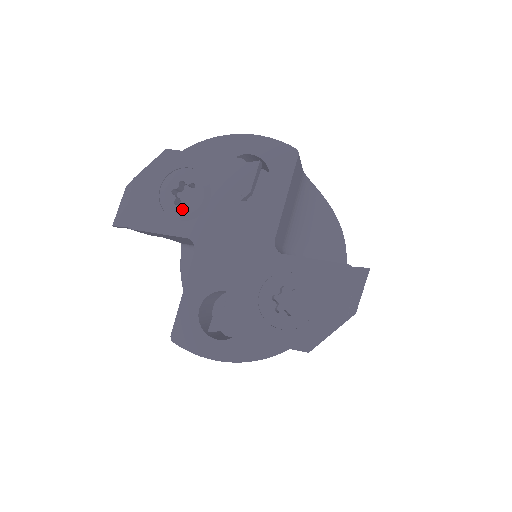
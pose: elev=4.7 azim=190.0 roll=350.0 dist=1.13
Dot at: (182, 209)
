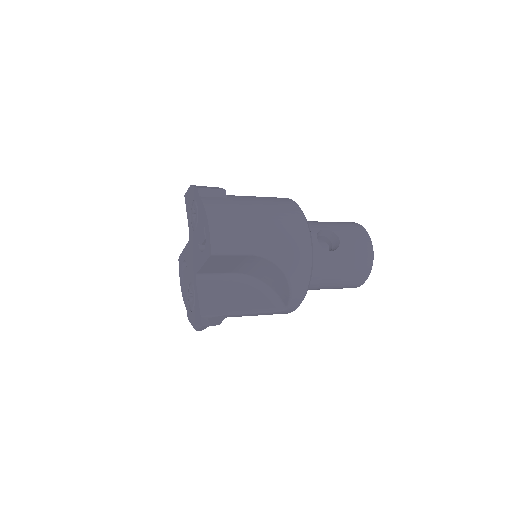
Dot at: (192, 220)
